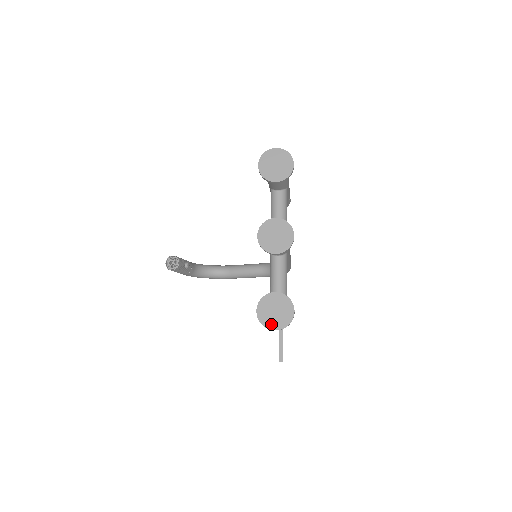
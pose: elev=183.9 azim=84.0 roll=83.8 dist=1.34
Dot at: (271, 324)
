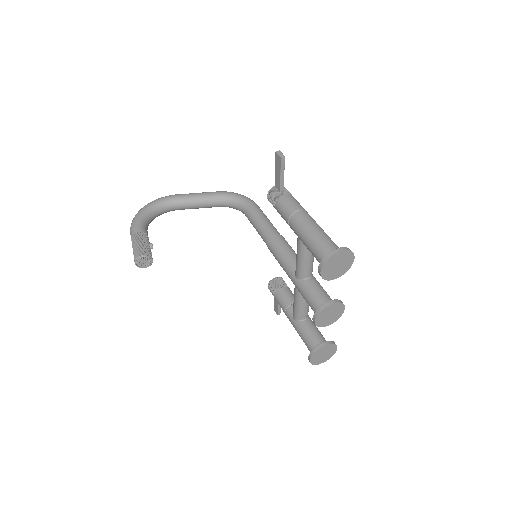
Dot at: (320, 362)
